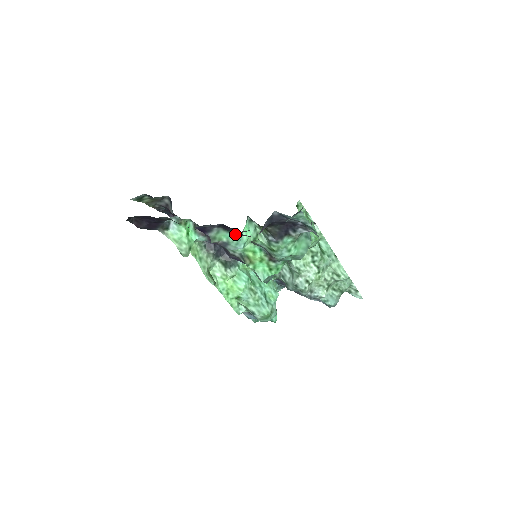
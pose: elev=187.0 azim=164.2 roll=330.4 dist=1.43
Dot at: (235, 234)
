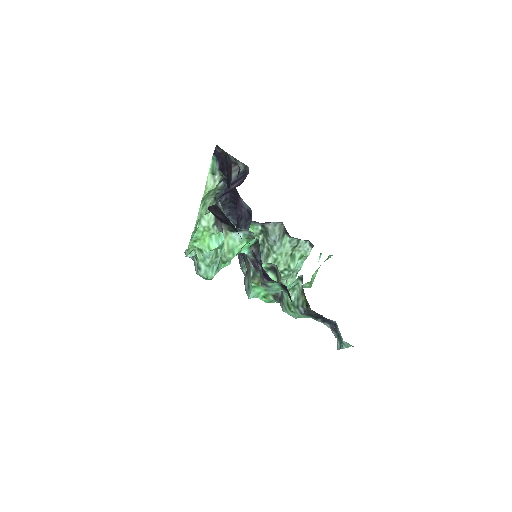
Dot at: (283, 289)
